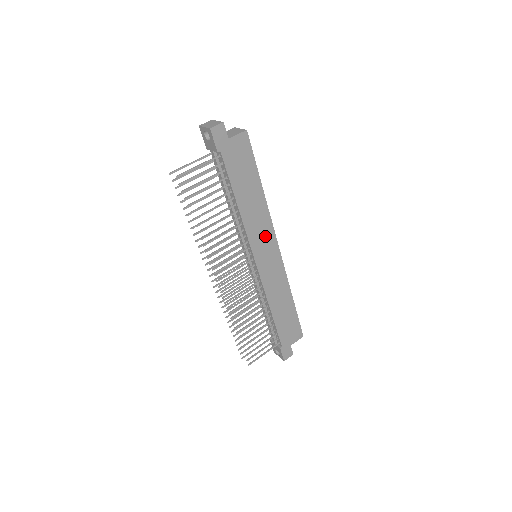
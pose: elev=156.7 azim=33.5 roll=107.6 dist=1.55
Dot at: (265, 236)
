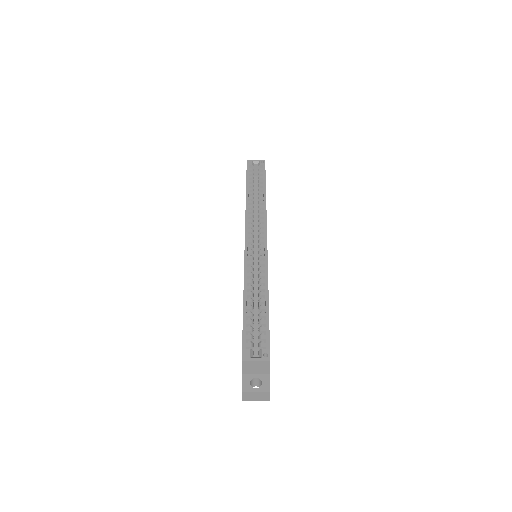
Dot at: occluded
